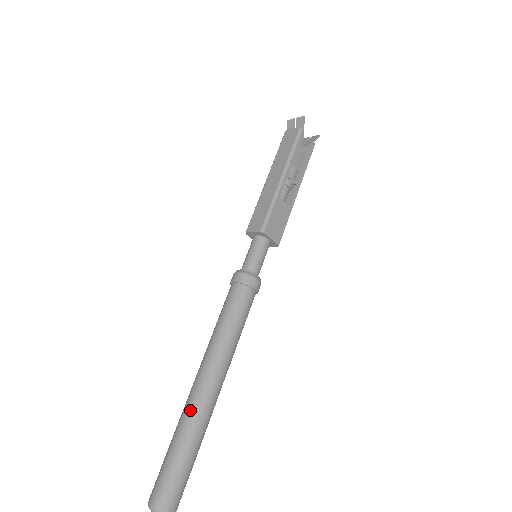
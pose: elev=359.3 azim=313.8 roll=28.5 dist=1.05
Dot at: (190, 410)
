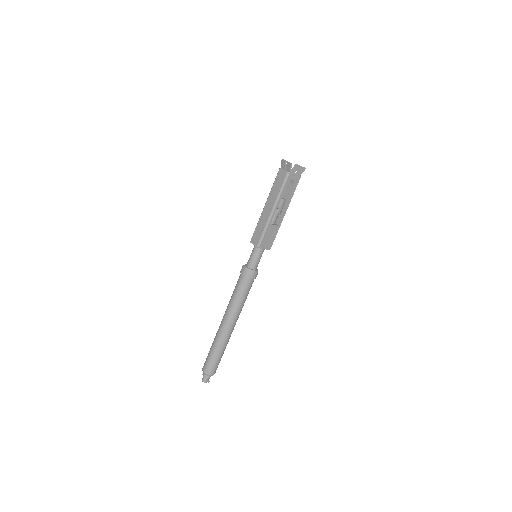
Dot at: (219, 336)
